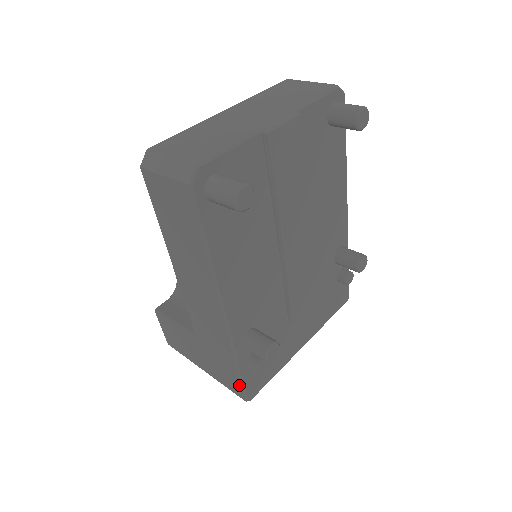
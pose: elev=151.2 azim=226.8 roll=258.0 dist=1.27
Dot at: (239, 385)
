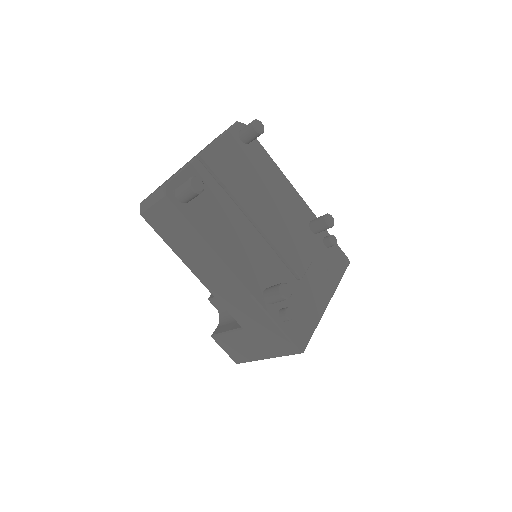
Dot at: (286, 340)
